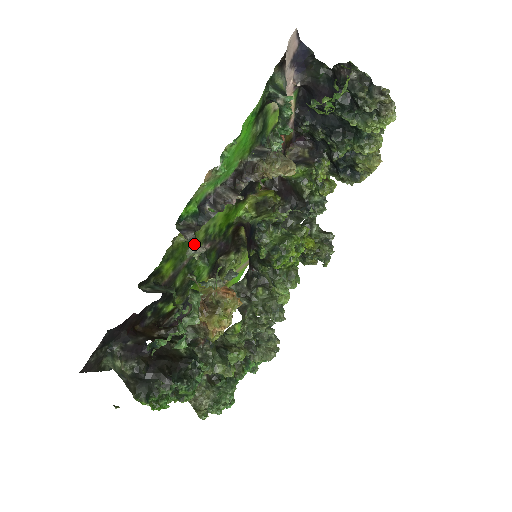
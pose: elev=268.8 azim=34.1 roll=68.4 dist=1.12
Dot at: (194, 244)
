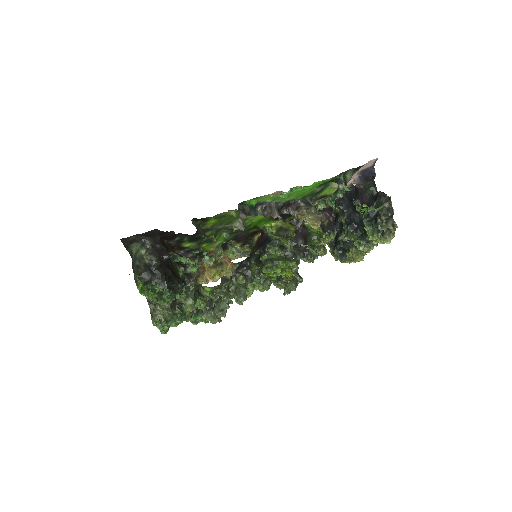
Dot at: (241, 222)
